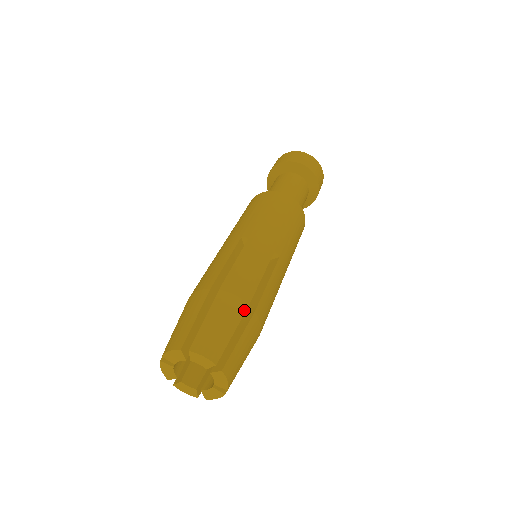
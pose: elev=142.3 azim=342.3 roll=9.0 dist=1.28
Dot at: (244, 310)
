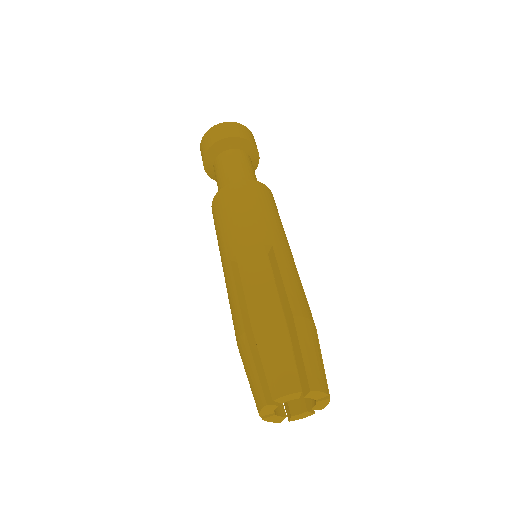
Dot at: (284, 324)
